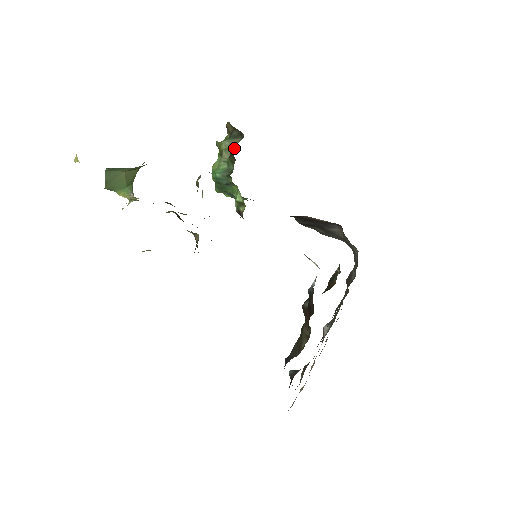
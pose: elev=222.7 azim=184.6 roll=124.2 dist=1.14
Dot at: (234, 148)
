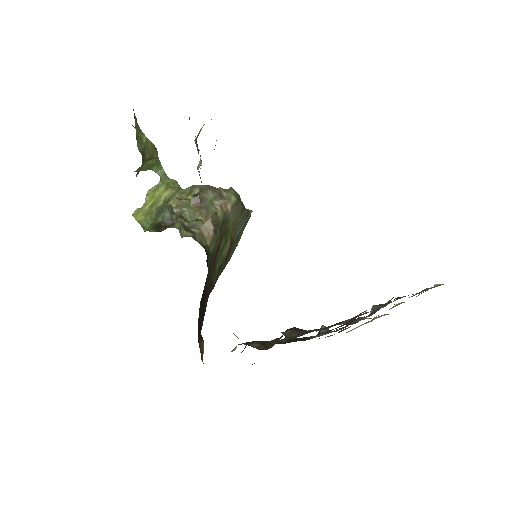
Dot at: occluded
